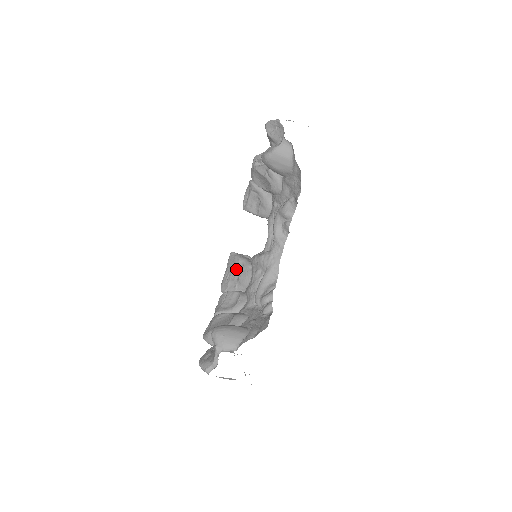
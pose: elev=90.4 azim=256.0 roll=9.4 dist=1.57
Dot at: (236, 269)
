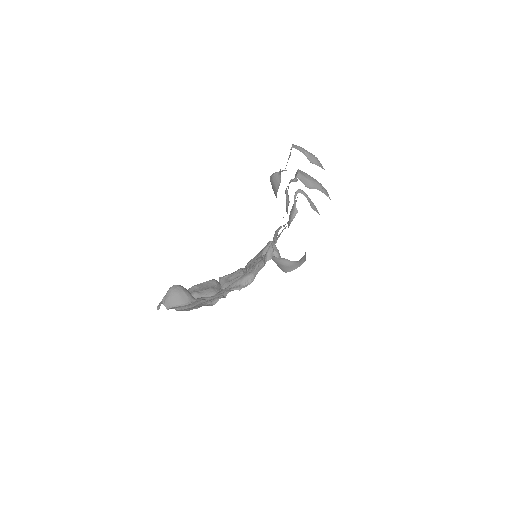
Dot at: (258, 256)
